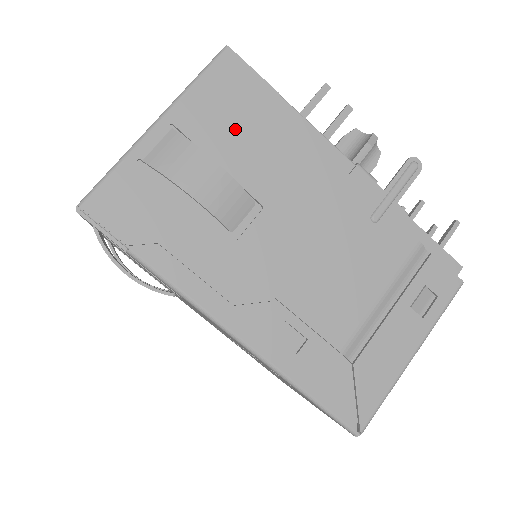
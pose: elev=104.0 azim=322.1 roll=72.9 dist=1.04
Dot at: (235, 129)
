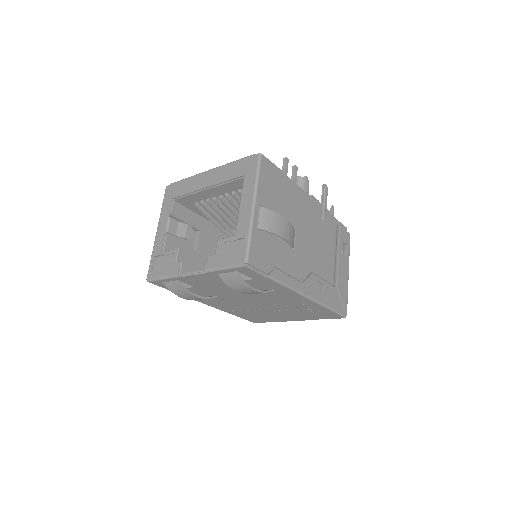
Dot at: (277, 197)
